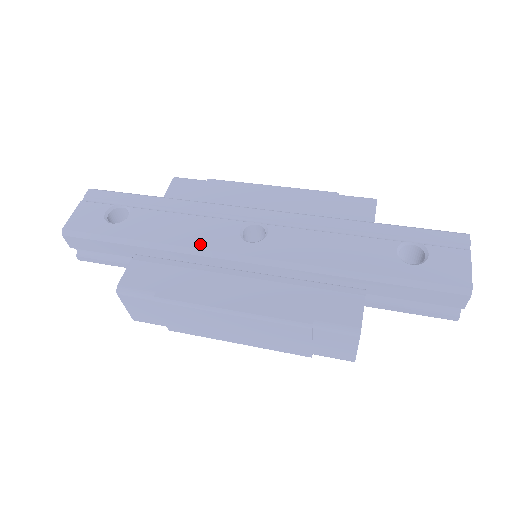
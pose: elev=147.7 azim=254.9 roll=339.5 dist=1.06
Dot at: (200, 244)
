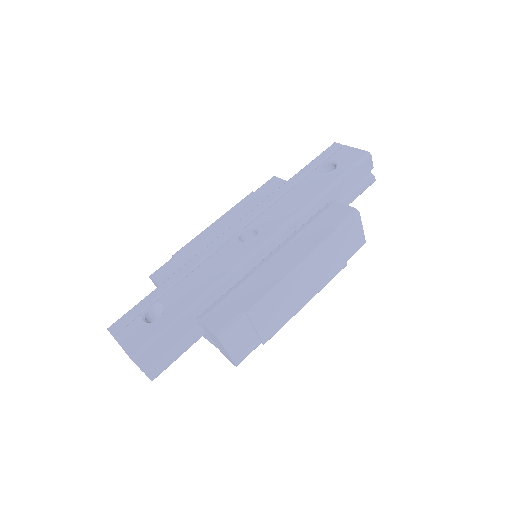
Dot at: (230, 265)
